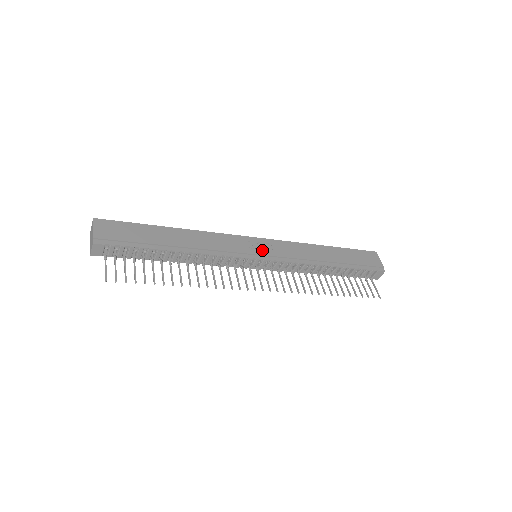
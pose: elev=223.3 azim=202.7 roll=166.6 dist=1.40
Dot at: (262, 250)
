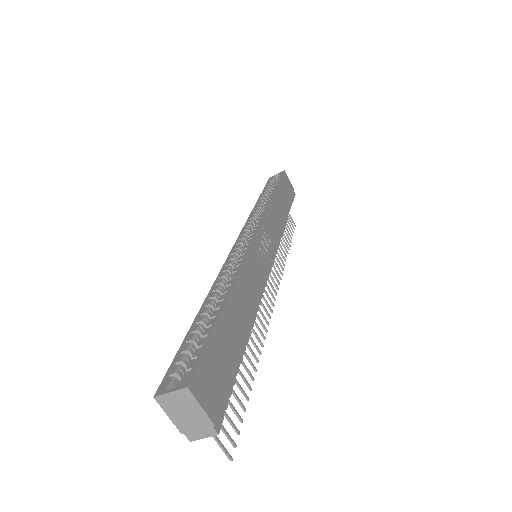
Dot at: (268, 250)
